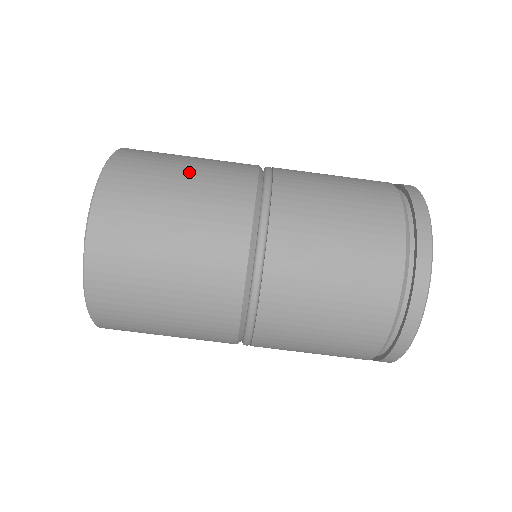
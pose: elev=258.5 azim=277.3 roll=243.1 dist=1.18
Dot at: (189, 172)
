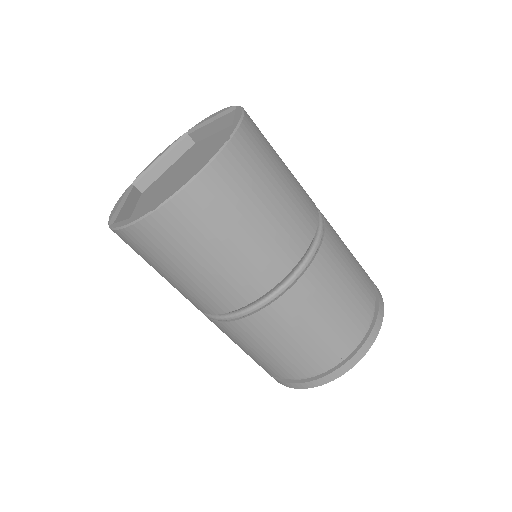
Dot at: occluded
